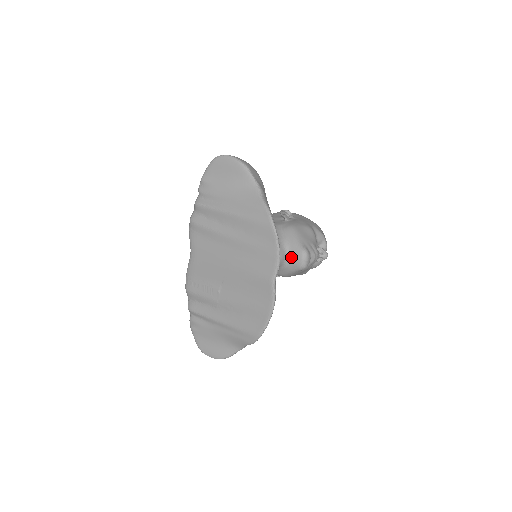
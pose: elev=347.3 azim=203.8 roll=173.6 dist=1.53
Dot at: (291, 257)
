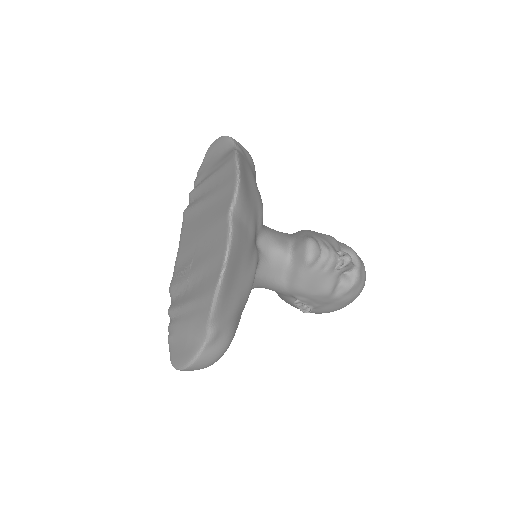
Dot at: (295, 250)
